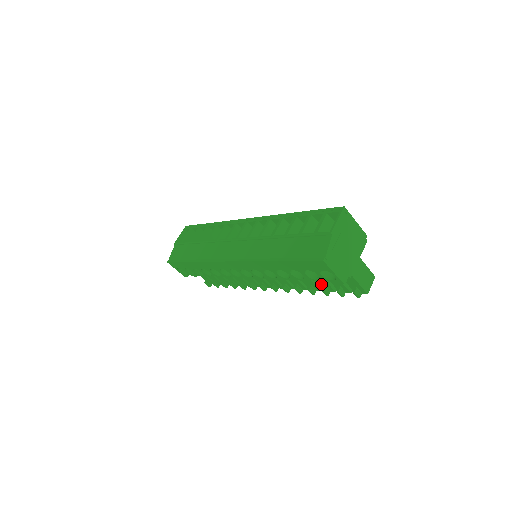
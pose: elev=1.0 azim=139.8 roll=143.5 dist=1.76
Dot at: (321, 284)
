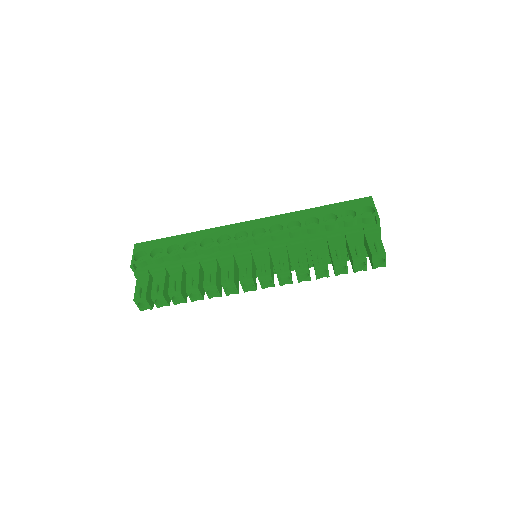
Dot at: (334, 253)
